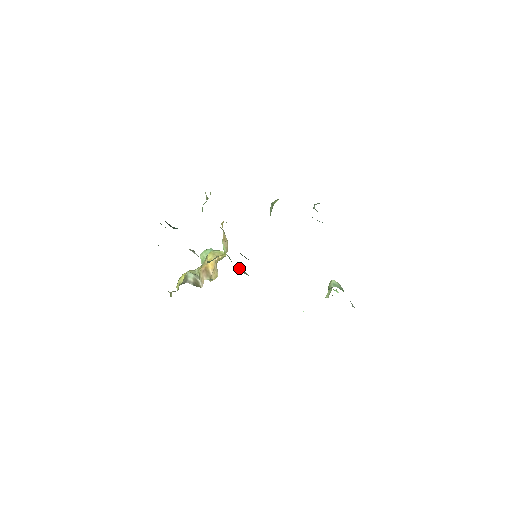
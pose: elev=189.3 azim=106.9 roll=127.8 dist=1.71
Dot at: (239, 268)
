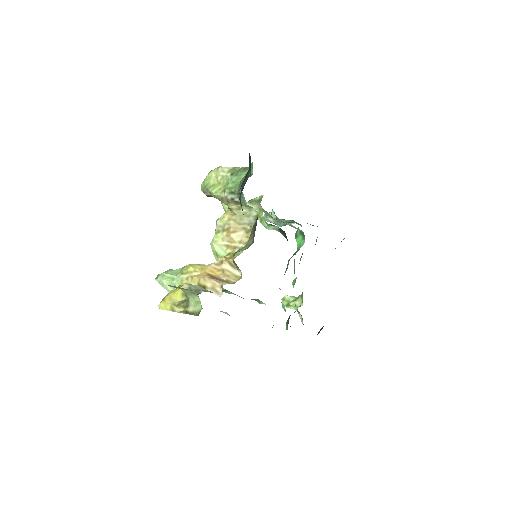
Dot at: occluded
